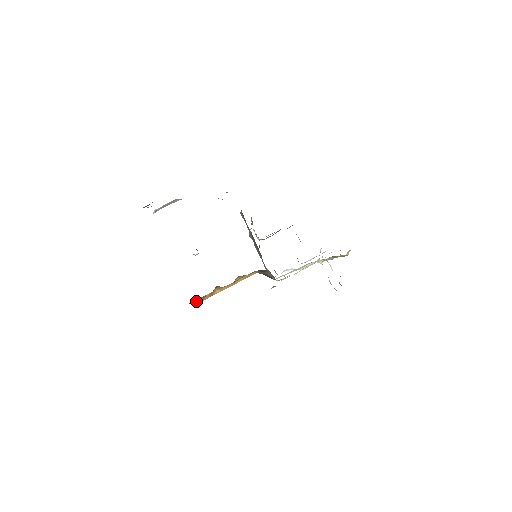
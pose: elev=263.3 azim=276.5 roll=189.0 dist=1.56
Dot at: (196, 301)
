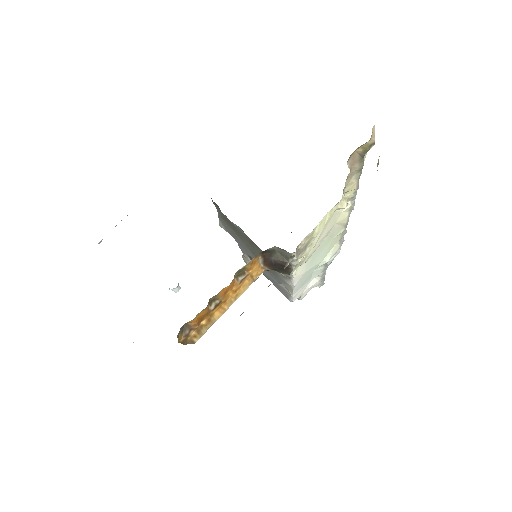
Dot at: (190, 339)
